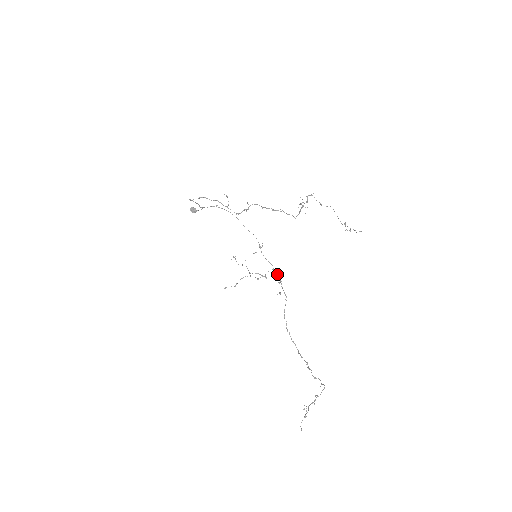
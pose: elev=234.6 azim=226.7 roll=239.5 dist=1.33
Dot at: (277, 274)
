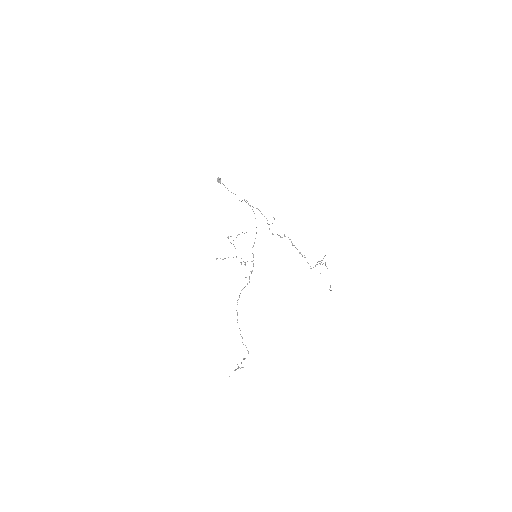
Dot at: (253, 266)
